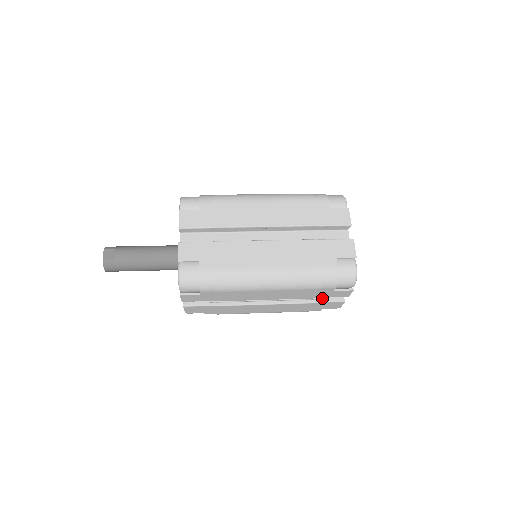
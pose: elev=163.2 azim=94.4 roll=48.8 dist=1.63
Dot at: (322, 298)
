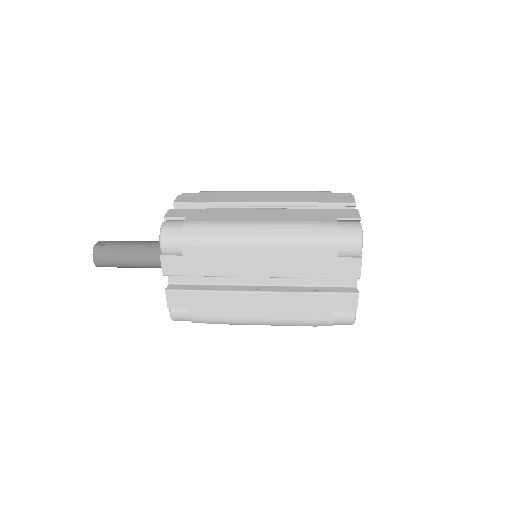
Dot at: (330, 291)
